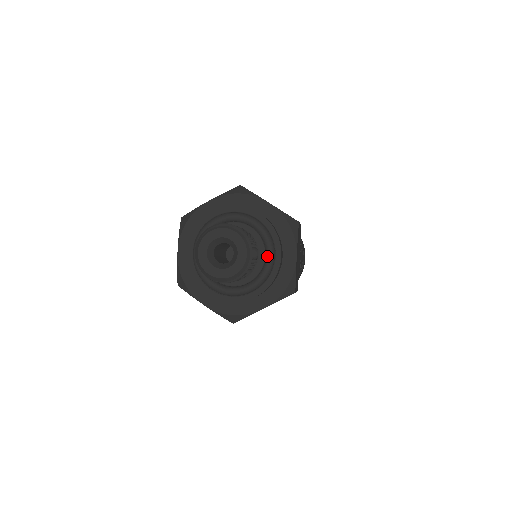
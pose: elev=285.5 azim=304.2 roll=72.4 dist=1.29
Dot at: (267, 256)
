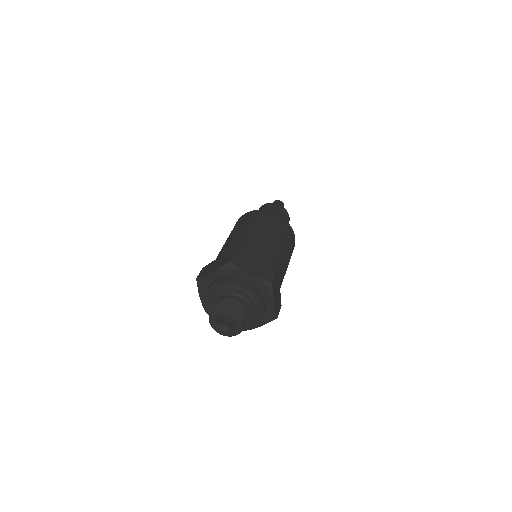
Dot at: (255, 308)
